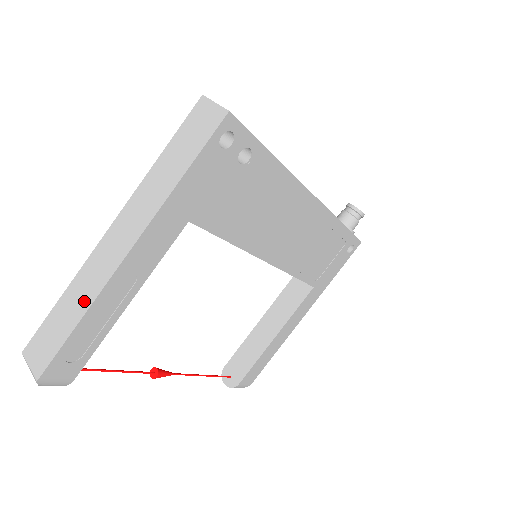
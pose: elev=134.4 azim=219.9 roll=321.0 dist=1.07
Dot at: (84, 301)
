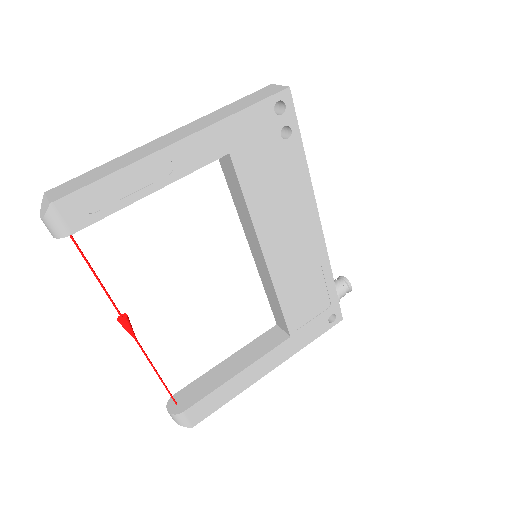
Dot at: (125, 163)
